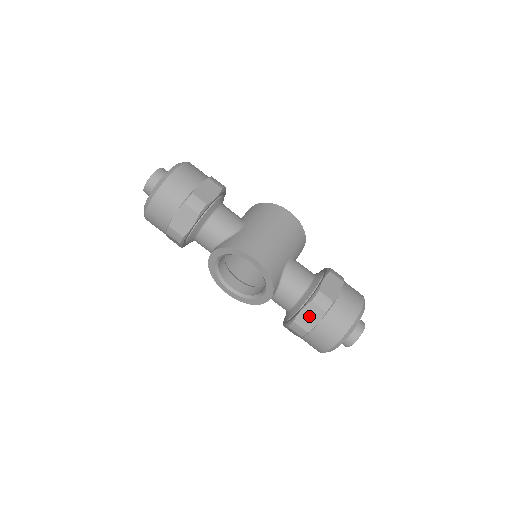
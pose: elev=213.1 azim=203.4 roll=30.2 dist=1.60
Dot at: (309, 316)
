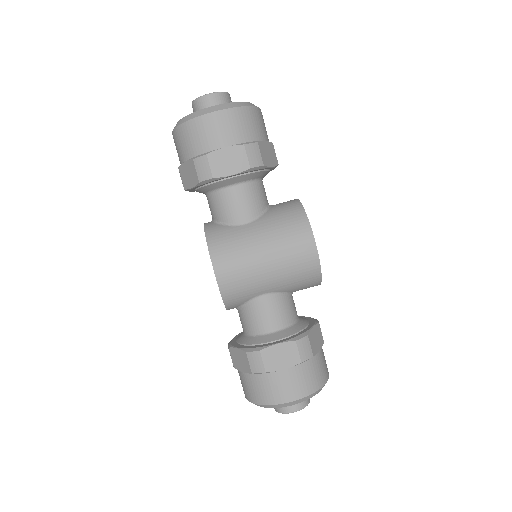
Dot at: (240, 359)
